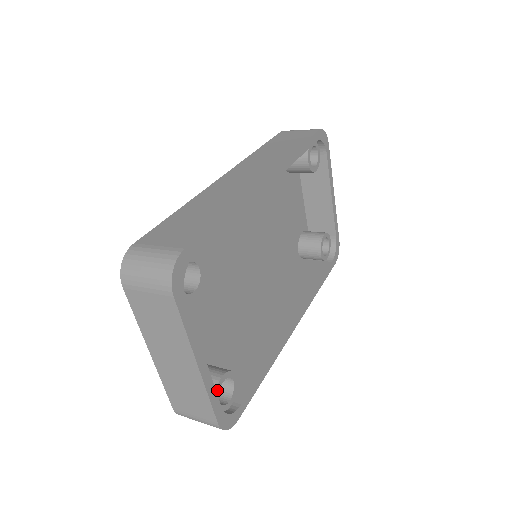
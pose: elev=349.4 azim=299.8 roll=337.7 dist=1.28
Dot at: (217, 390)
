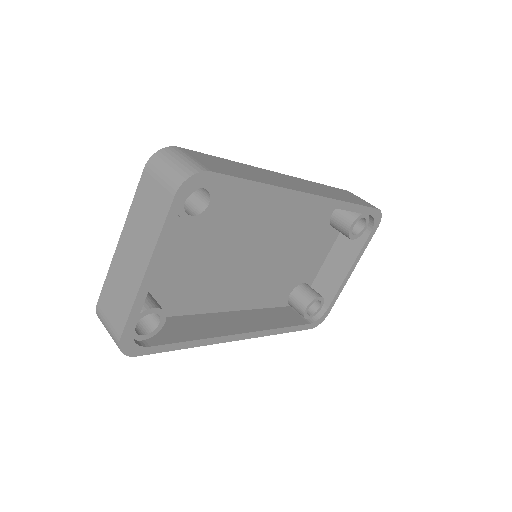
Dot at: (142, 314)
